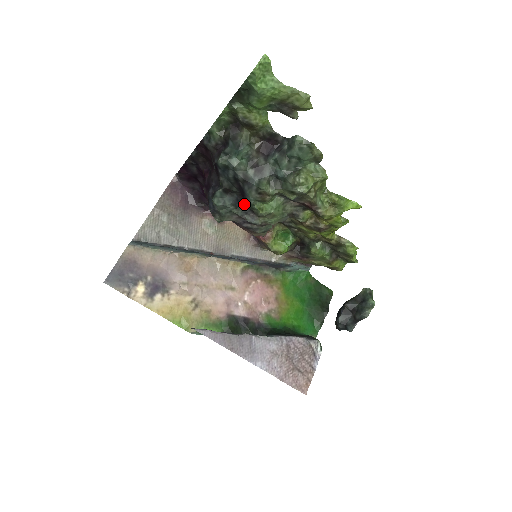
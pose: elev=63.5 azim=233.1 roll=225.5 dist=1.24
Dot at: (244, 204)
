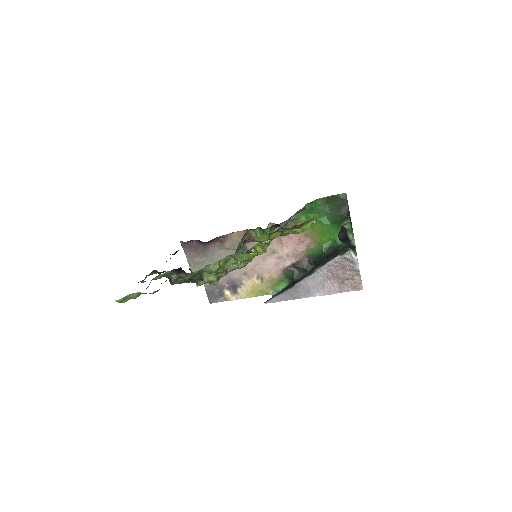
Dot at: occluded
